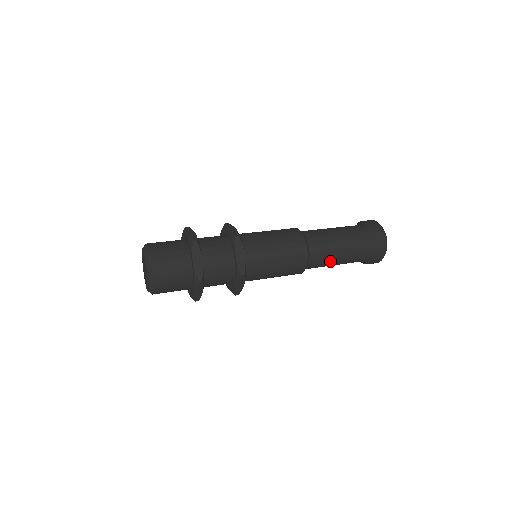
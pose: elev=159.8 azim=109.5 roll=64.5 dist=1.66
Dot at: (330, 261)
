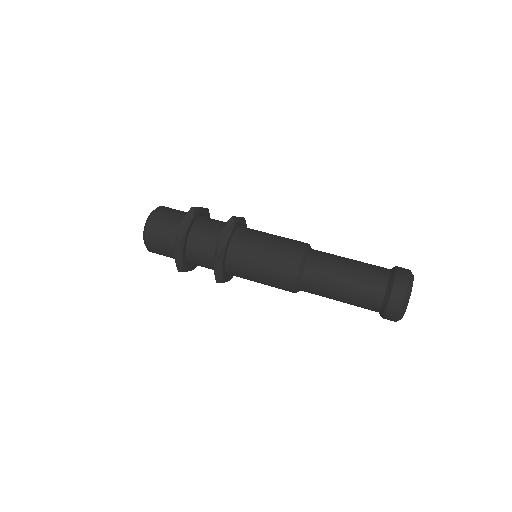
Dot at: (329, 287)
